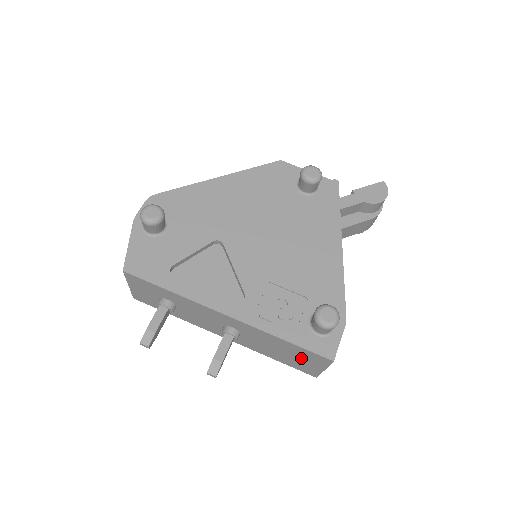
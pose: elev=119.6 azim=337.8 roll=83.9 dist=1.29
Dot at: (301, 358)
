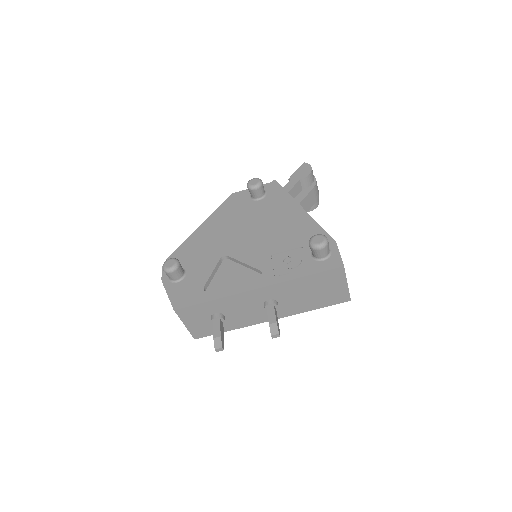
Dot at: (326, 287)
